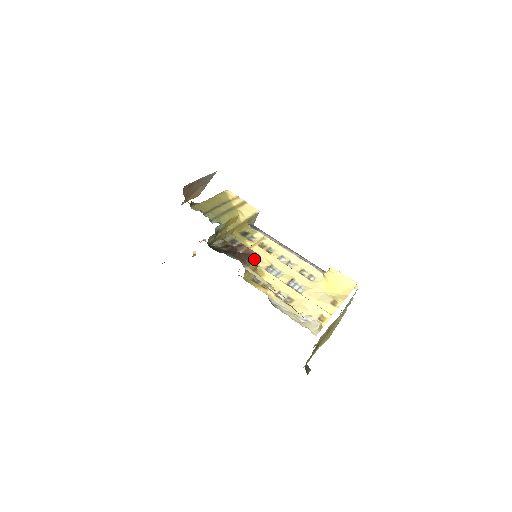
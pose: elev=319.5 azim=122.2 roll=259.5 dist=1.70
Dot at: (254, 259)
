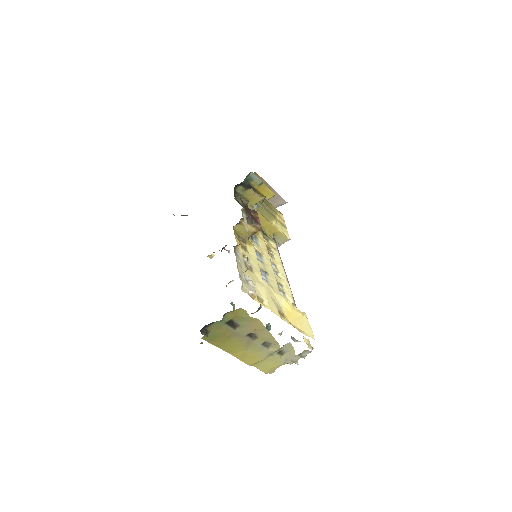
Dot at: (255, 223)
